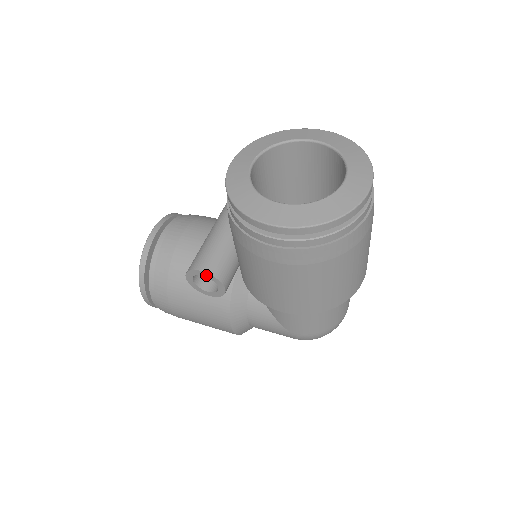
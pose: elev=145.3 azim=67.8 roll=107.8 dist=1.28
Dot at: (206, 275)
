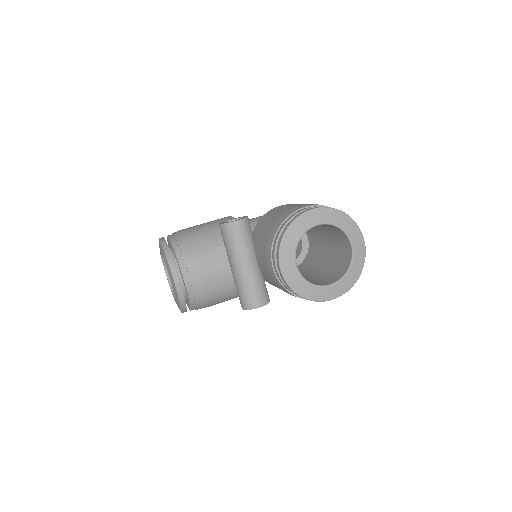
Dot at: (262, 306)
